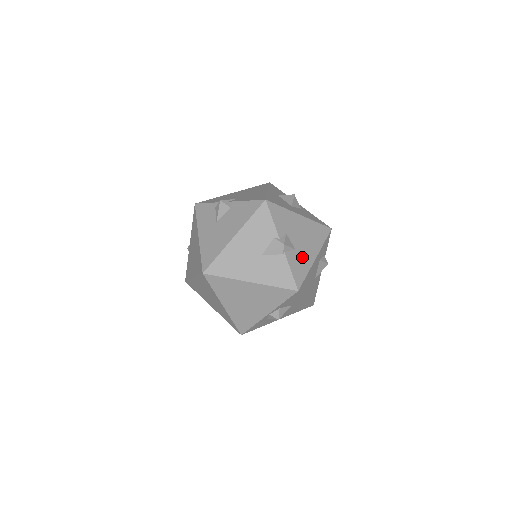
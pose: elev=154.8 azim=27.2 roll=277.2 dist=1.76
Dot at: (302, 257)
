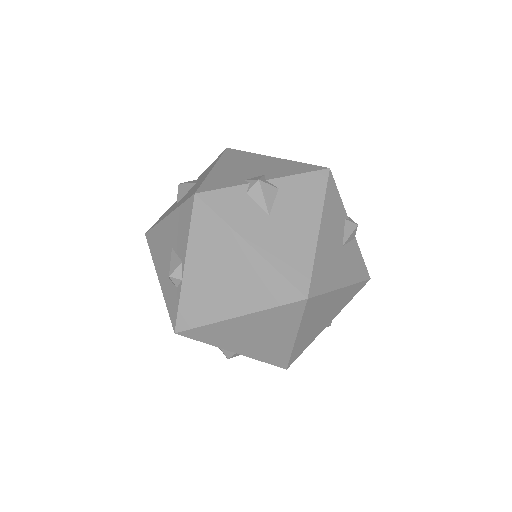
Dot at: occluded
